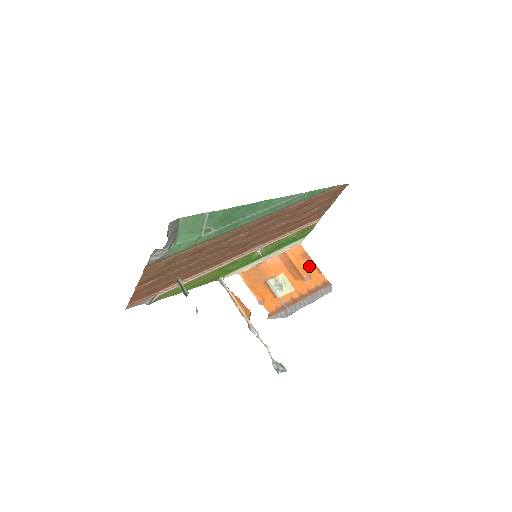
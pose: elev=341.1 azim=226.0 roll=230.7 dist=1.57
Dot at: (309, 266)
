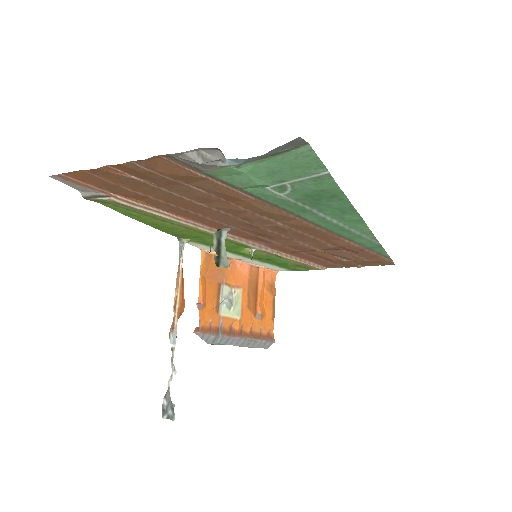
Dot at: (268, 303)
